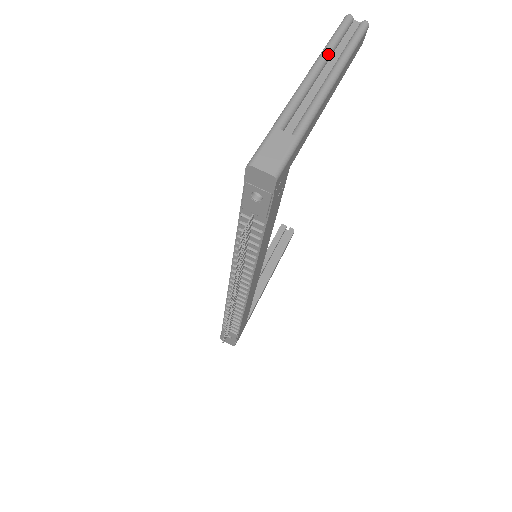
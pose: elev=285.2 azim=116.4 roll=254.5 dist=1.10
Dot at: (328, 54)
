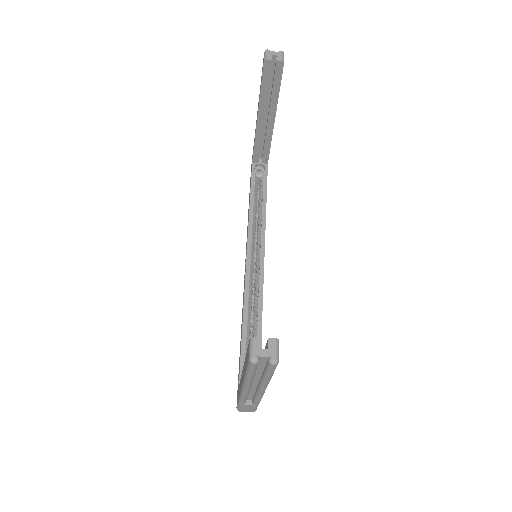
Dot at: (251, 382)
